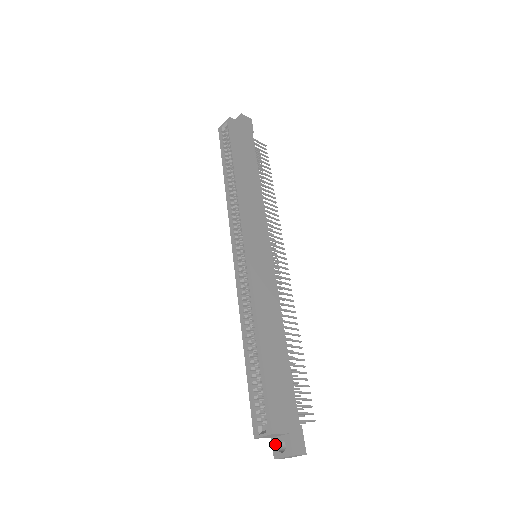
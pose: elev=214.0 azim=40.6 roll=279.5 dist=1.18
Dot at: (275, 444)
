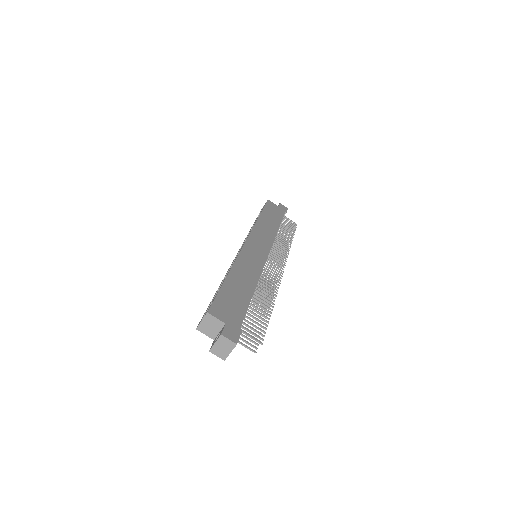
Dot at: (214, 340)
